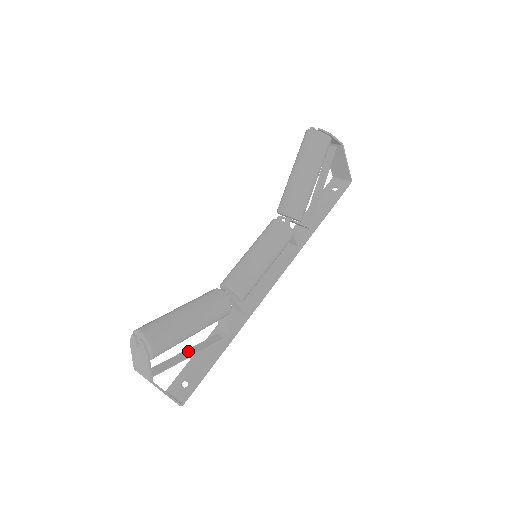
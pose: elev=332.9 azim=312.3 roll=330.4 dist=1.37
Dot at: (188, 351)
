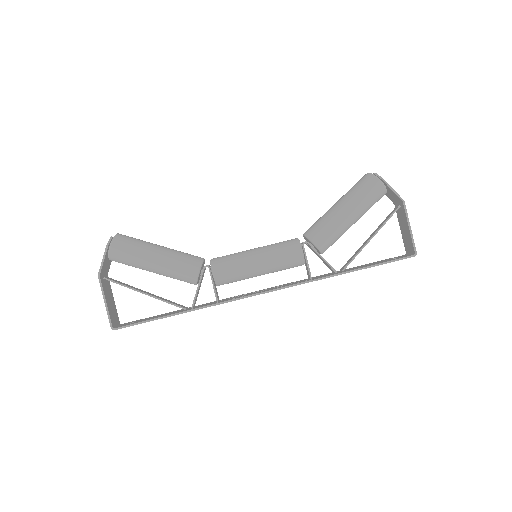
Dot at: (150, 293)
